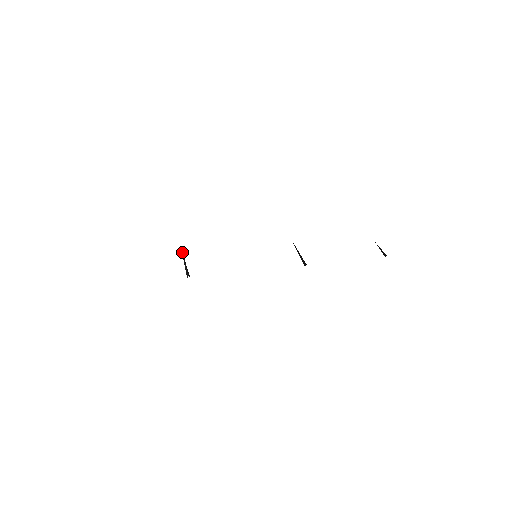
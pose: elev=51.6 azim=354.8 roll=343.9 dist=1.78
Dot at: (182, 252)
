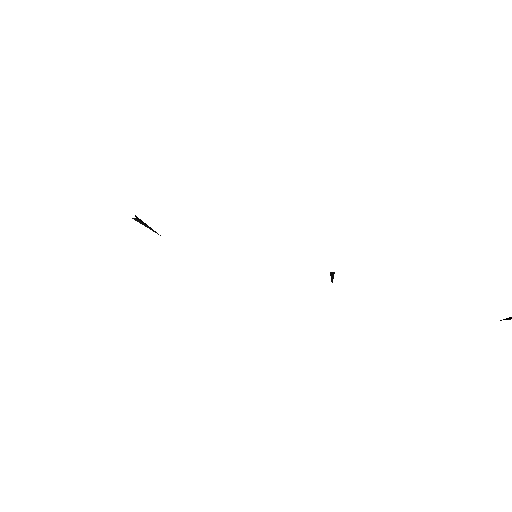
Dot at: occluded
